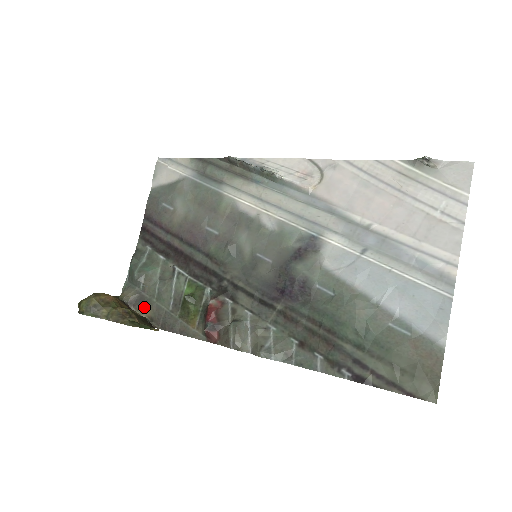
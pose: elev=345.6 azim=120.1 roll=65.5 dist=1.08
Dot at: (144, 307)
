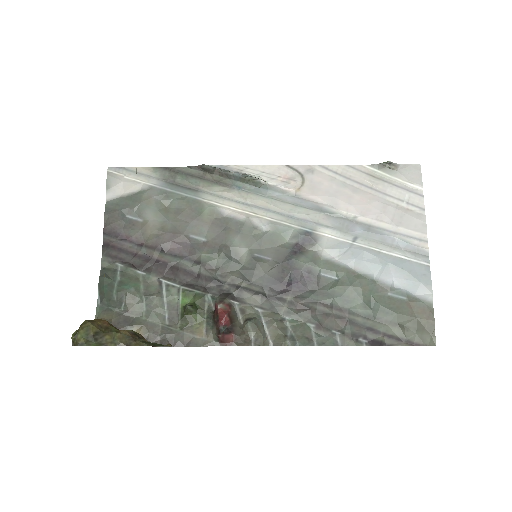
Dot at: (132, 328)
